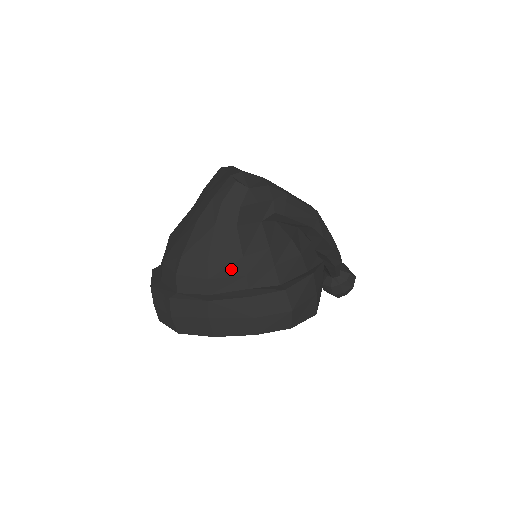
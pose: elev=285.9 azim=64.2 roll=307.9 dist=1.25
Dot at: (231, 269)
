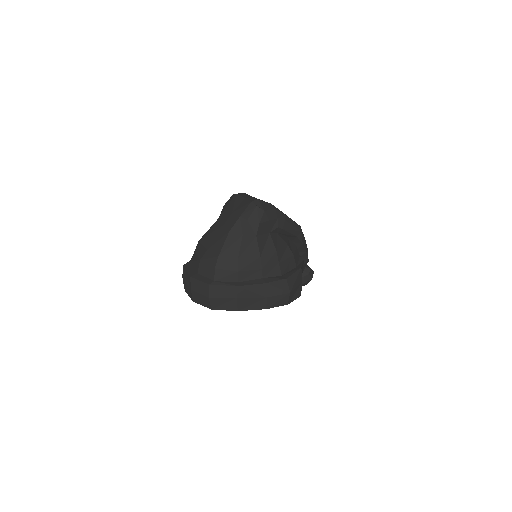
Dot at: (253, 265)
